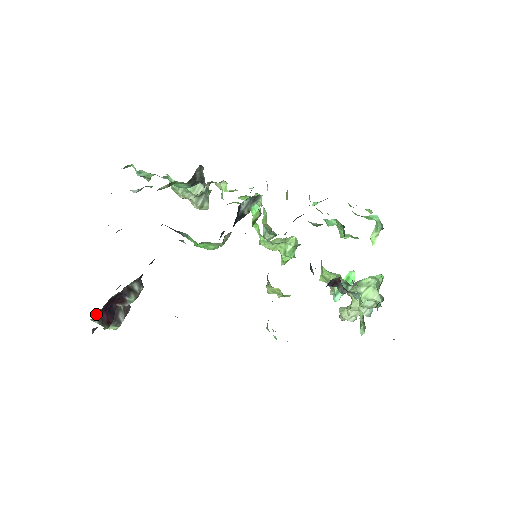
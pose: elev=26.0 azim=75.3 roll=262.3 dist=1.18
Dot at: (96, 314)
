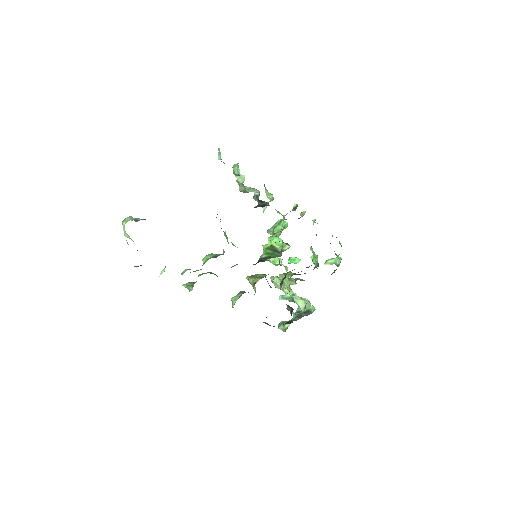
Dot at: occluded
